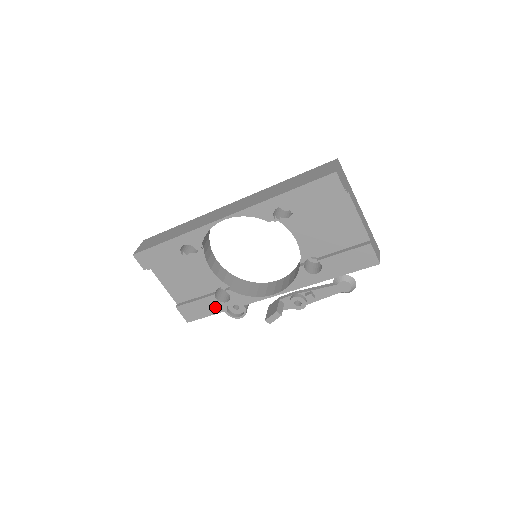
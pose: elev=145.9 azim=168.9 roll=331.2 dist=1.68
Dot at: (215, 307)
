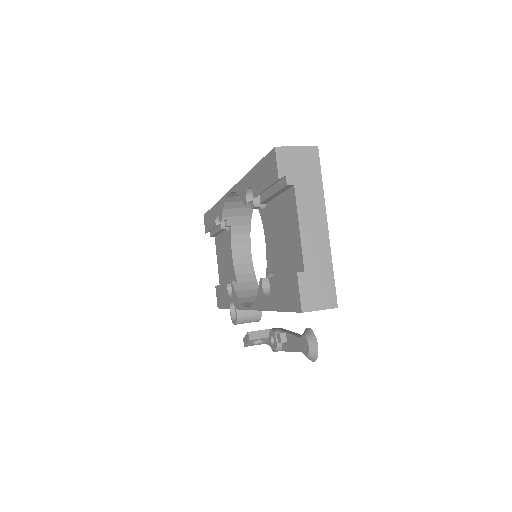
Dot at: (227, 300)
